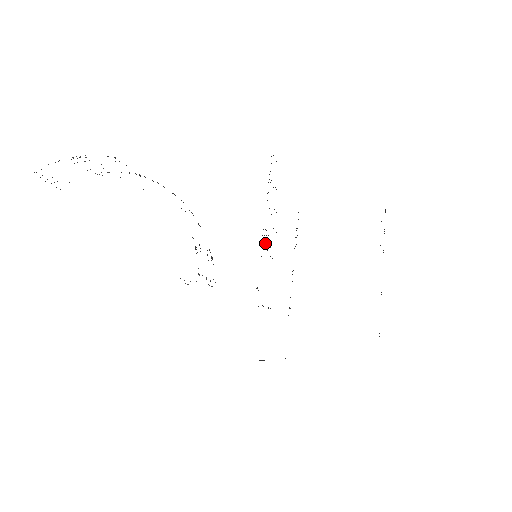
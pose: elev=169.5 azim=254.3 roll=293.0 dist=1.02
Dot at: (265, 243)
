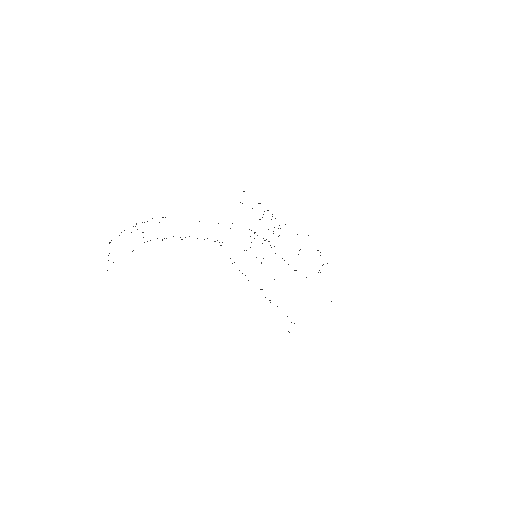
Dot at: occluded
